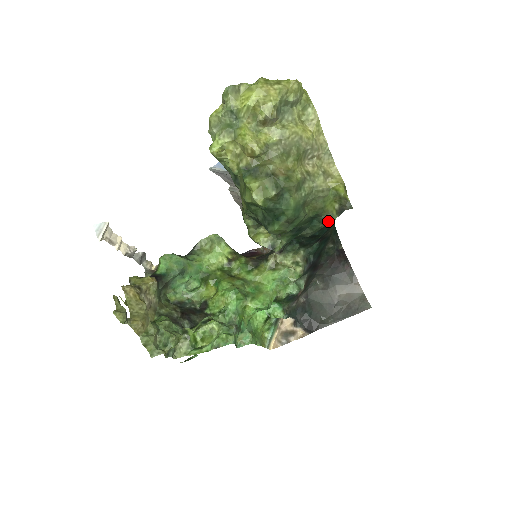
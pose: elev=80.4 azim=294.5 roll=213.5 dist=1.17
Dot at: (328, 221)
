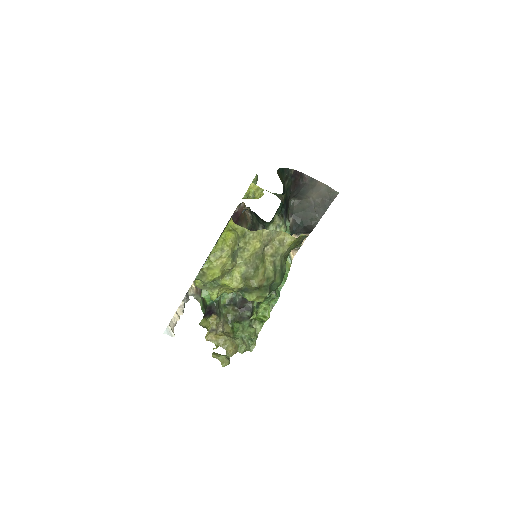
Dot at: (297, 247)
